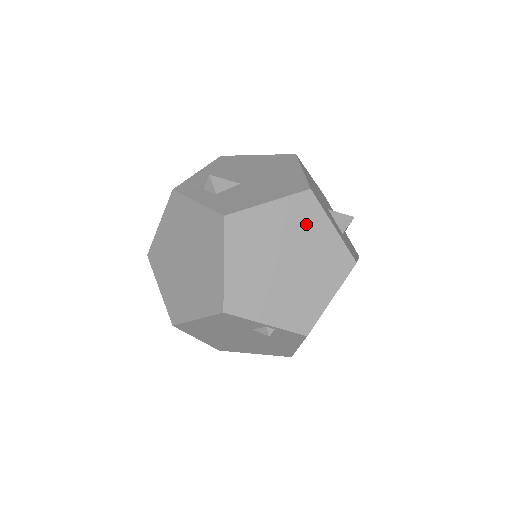
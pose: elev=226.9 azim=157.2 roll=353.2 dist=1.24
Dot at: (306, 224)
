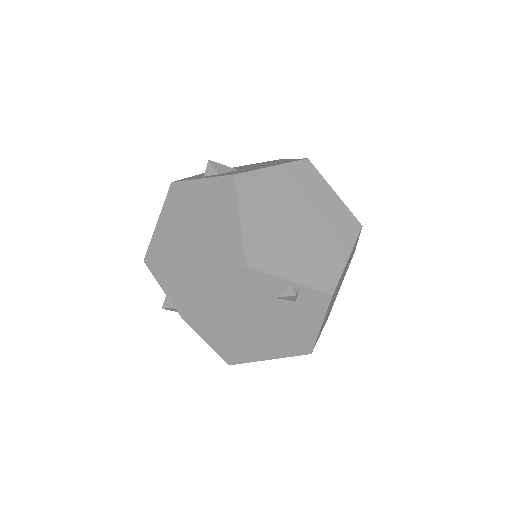
Dot at: (310, 188)
